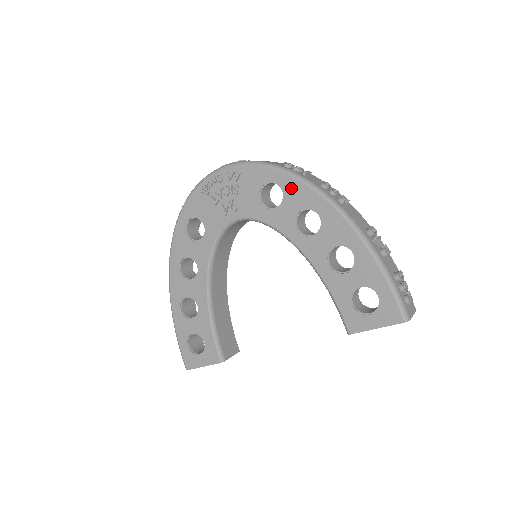
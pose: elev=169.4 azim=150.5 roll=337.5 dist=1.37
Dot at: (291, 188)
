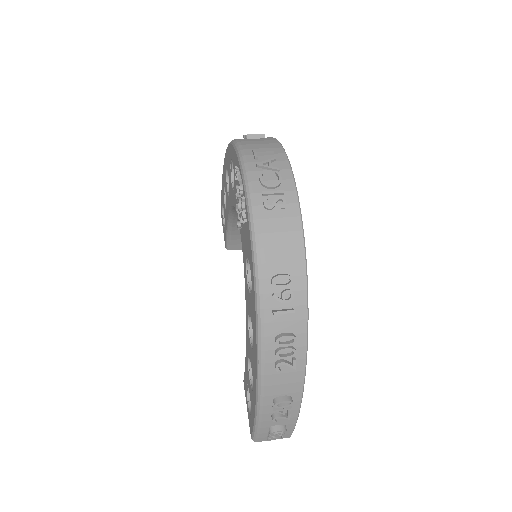
Dot at: (253, 303)
